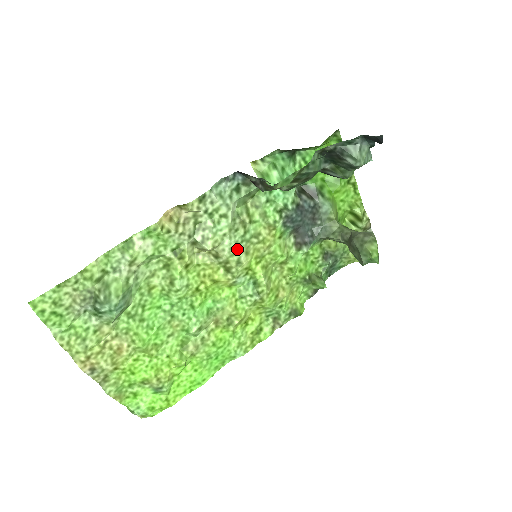
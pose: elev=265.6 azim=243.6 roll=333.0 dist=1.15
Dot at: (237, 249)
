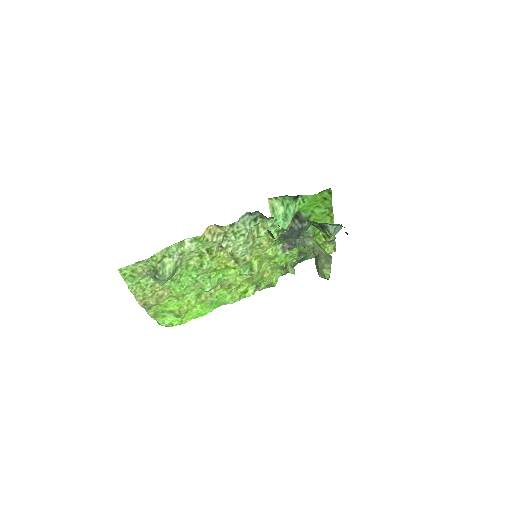
Dot at: (246, 253)
